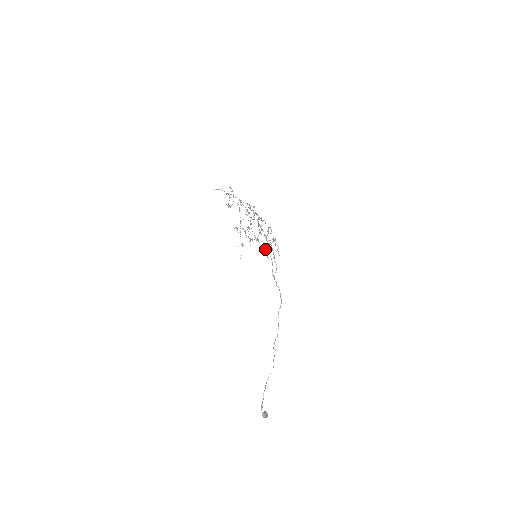
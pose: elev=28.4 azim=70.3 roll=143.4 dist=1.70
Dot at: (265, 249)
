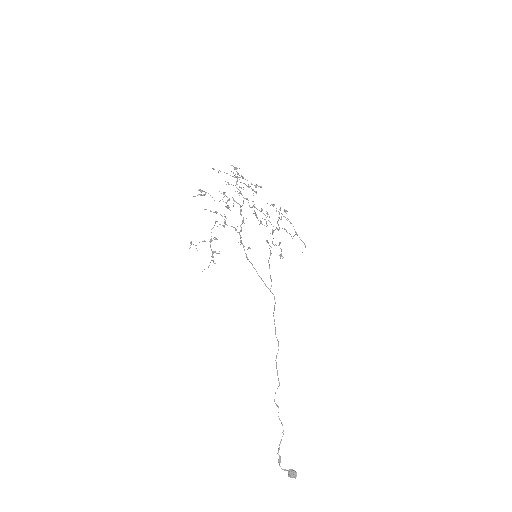
Dot at: occluded
